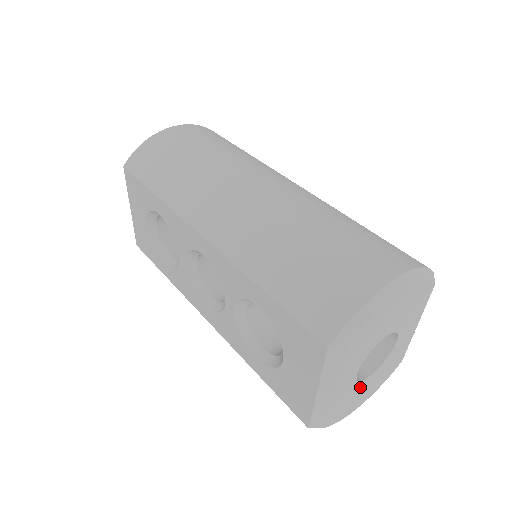
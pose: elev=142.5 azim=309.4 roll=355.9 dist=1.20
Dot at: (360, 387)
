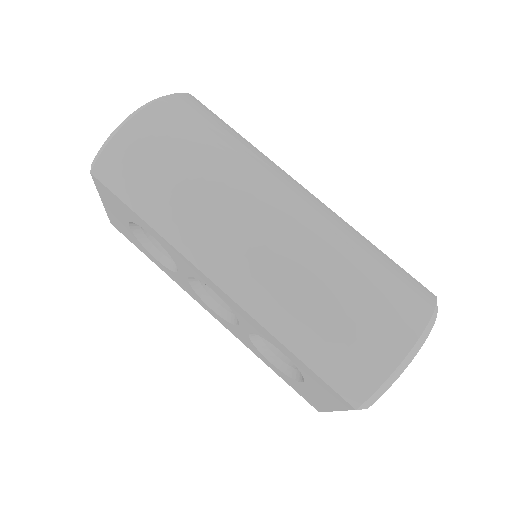
Dot at: occluded
